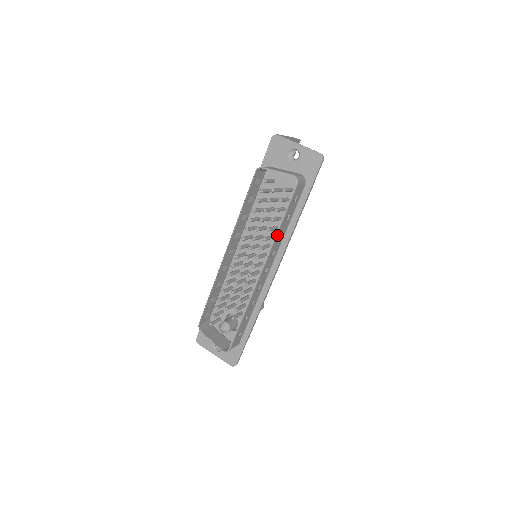
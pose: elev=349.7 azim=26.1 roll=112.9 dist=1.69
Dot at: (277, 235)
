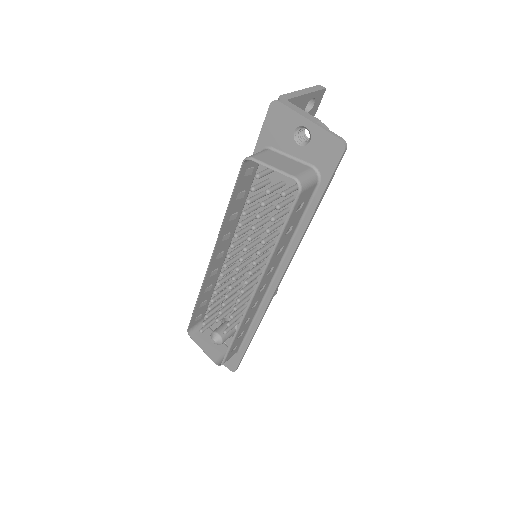
Dot at: (274, 253)
